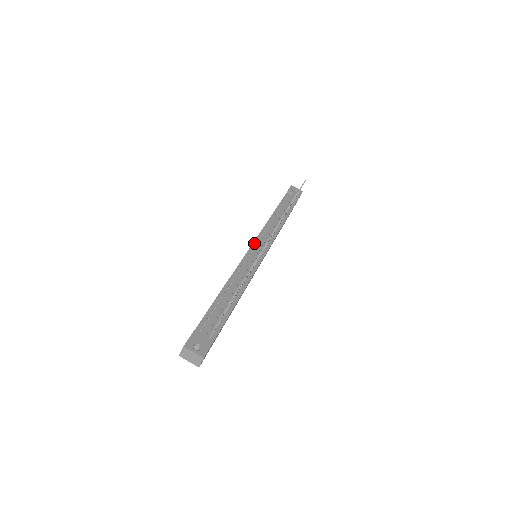
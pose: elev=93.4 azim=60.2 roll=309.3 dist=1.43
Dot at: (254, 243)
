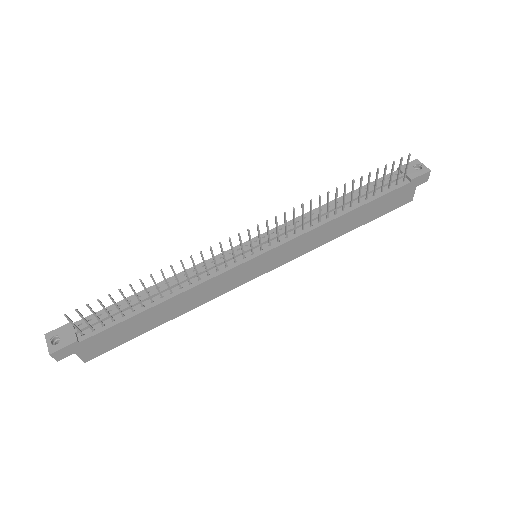
Dot at: (254, 238)
